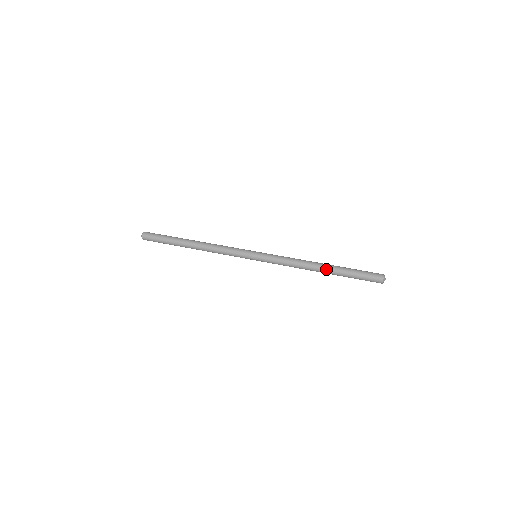
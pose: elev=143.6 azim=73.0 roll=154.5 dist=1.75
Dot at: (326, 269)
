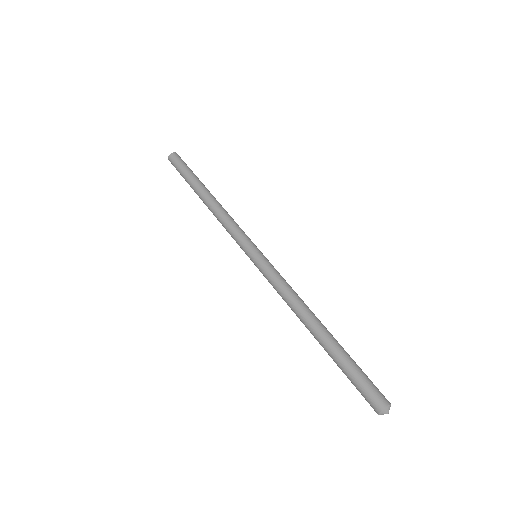
Dot at: (316, 339)
